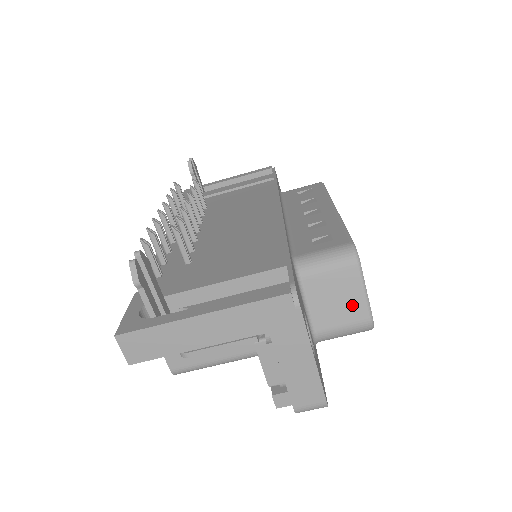
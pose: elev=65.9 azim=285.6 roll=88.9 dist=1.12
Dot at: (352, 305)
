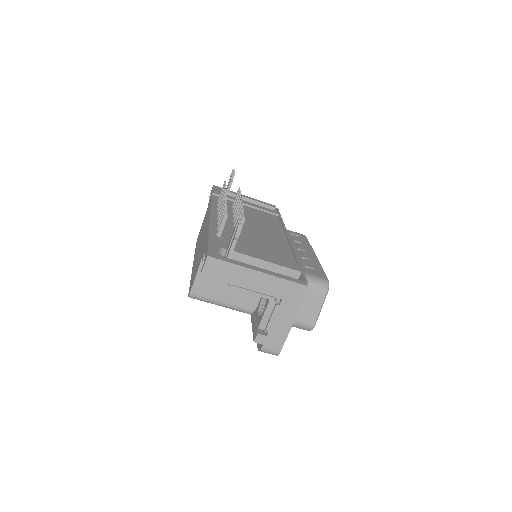
Dot at: (311, 312)
